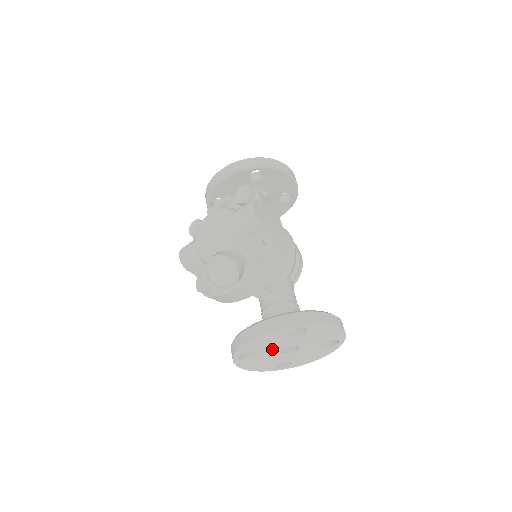
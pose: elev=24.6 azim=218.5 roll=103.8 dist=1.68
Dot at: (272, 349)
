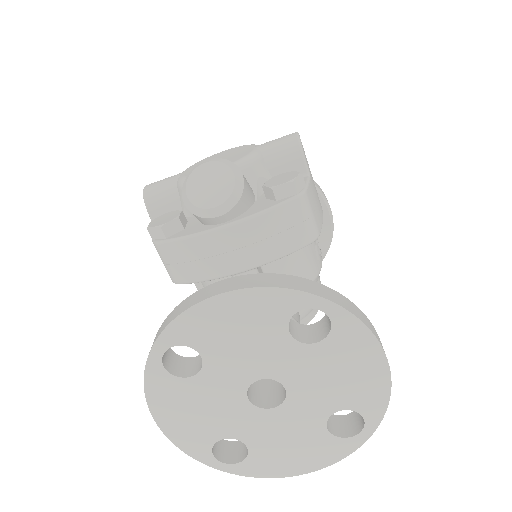
Dot at: (236, 368)
